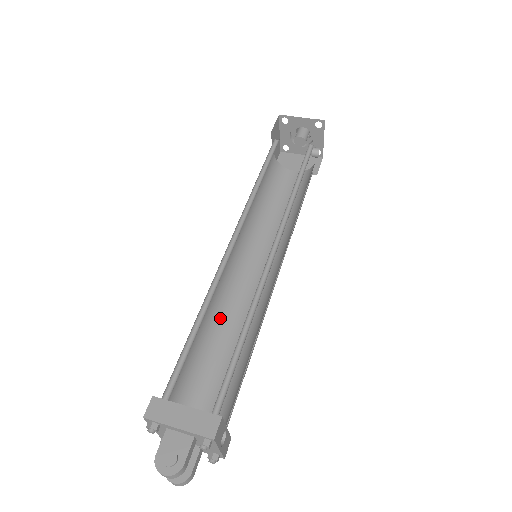
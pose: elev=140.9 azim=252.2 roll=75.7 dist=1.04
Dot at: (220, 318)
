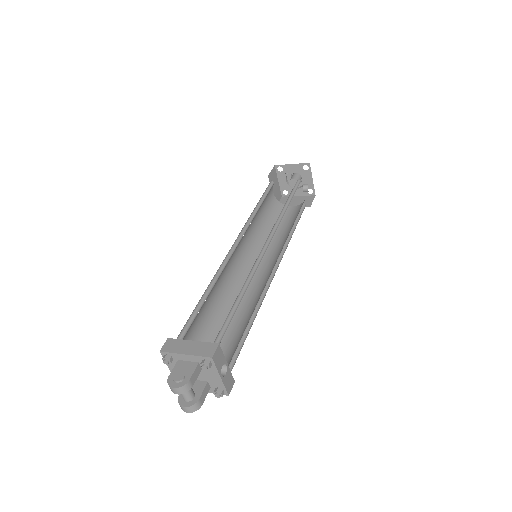
Dot at: (229, 303)
